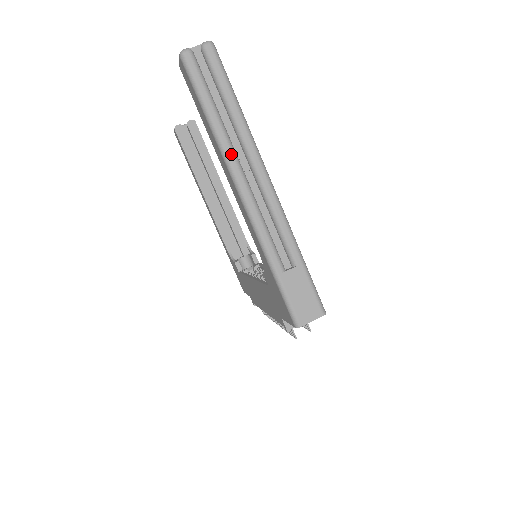
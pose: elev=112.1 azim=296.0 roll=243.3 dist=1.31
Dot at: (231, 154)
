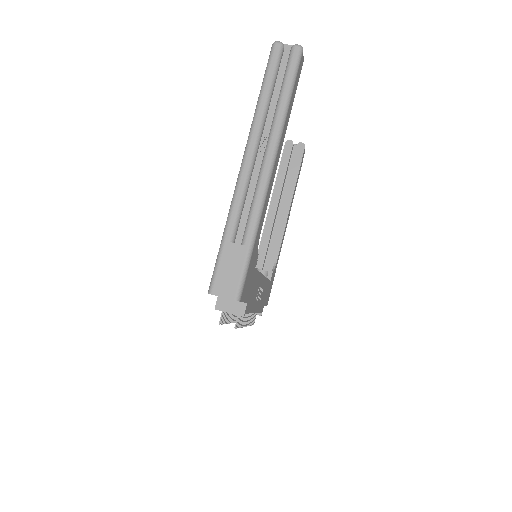
Dot at: (256, 130)
